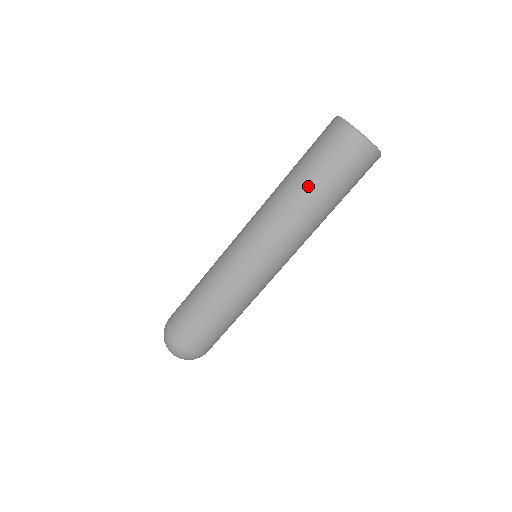
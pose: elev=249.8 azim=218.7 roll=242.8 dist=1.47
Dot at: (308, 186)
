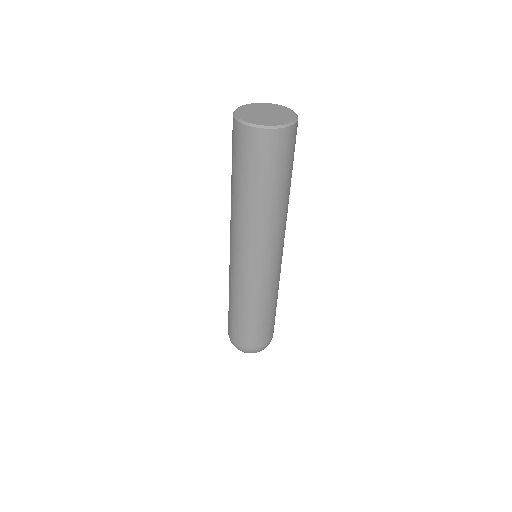
Dot at: (234, 186)
